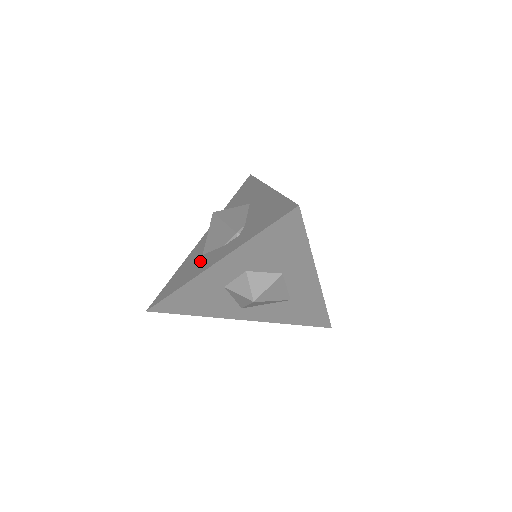
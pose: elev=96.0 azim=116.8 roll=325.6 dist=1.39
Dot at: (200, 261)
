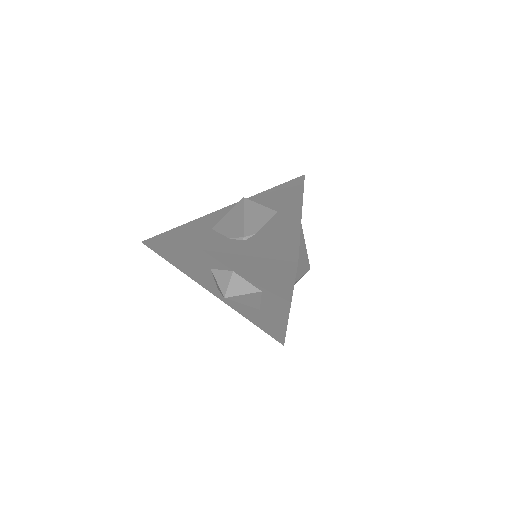
Dot at: (205, 234)
